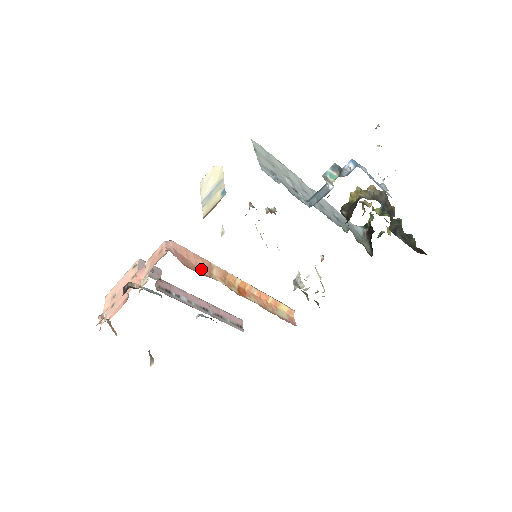
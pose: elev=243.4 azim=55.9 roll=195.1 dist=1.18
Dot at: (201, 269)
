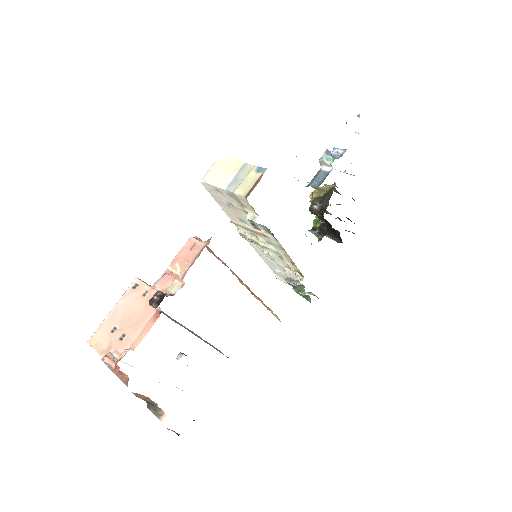
Dot at: (227, 266)
